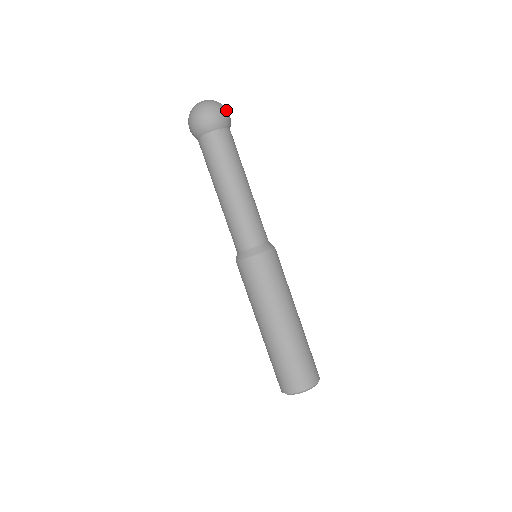
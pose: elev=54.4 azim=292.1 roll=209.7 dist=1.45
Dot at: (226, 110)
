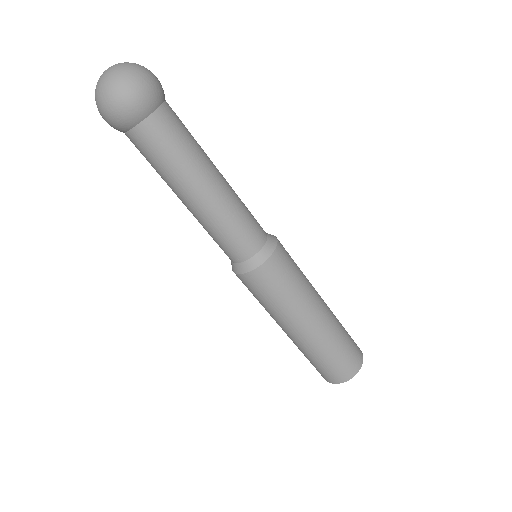
Dot at: (145, 80)
